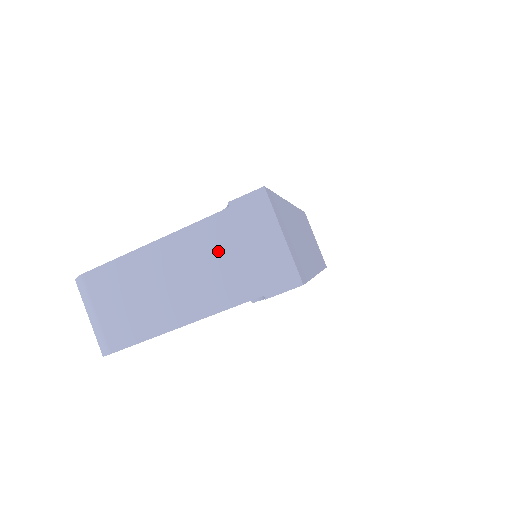
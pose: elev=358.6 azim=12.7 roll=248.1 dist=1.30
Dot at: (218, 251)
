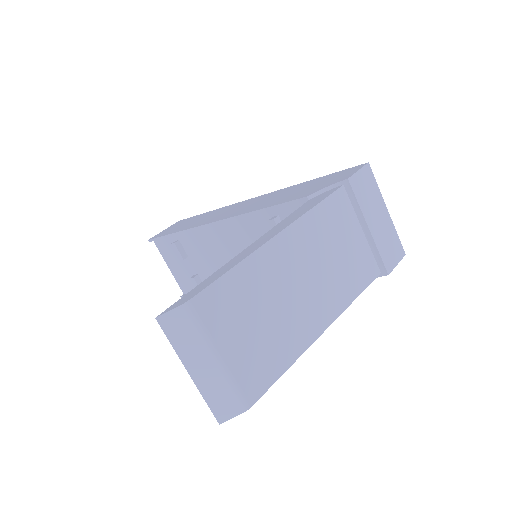
Dot at: (342, 234)
